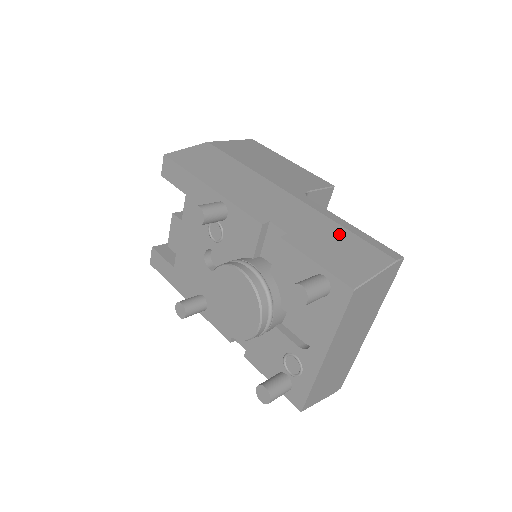
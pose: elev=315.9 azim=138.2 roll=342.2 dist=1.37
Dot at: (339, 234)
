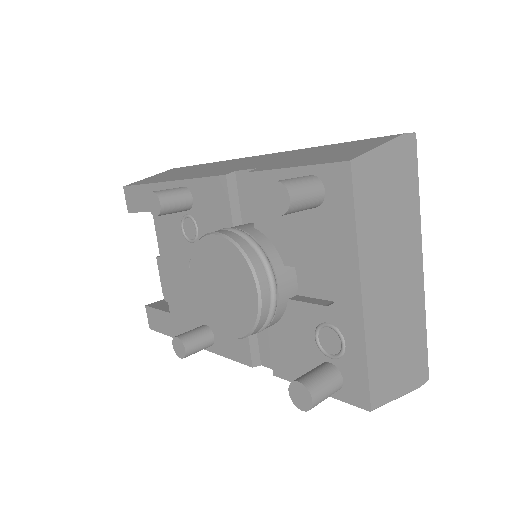
Dot at: (323, 148)
